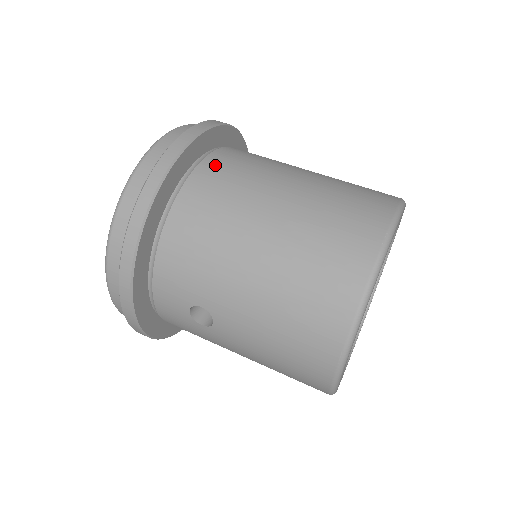
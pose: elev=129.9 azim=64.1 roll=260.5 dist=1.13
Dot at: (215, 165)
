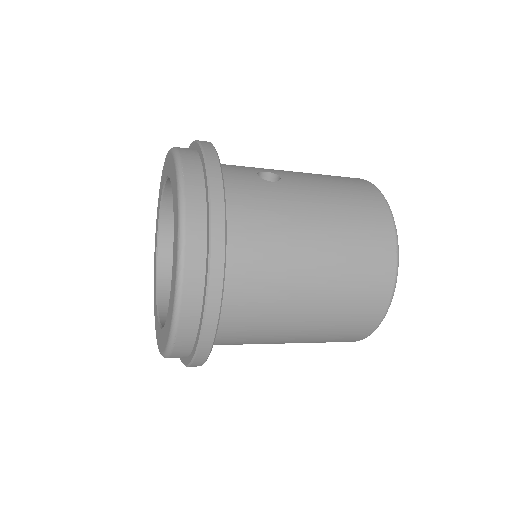
Dot at: occluded
